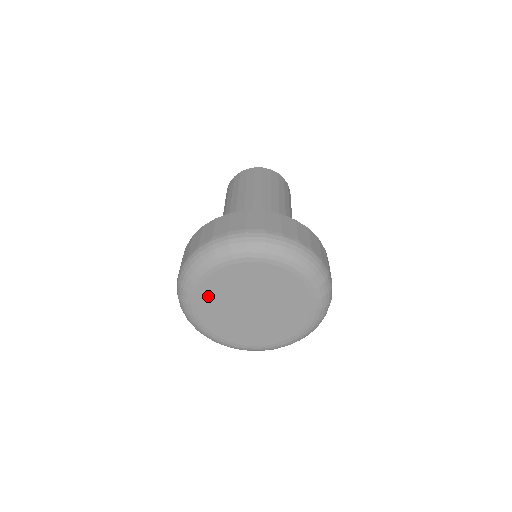
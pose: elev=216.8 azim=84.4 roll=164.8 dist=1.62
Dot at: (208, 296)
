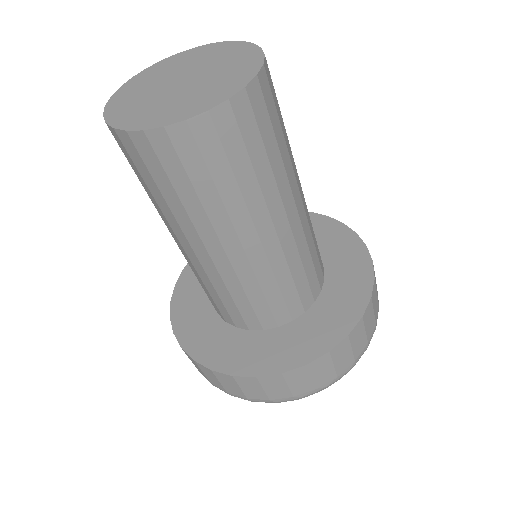
Dot at: occluded
